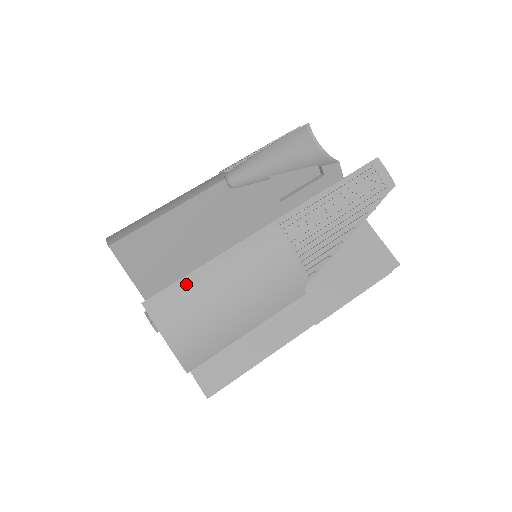
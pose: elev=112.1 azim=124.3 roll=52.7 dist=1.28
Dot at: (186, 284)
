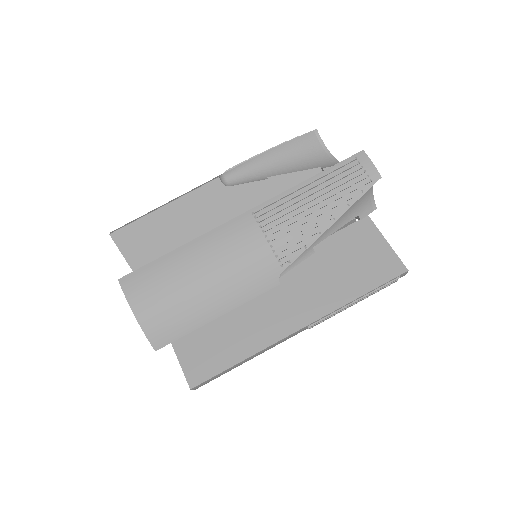
Dot at: (159, 265)
